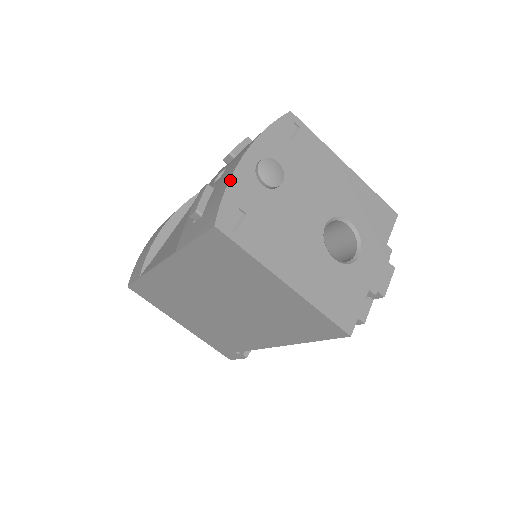
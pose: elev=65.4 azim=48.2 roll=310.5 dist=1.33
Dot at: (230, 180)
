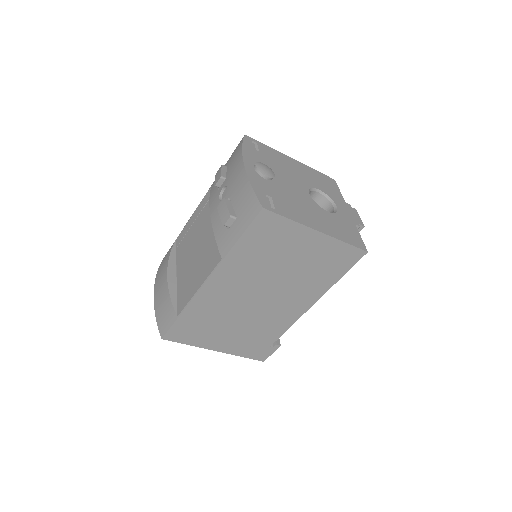
Dot at: (249, 180)
